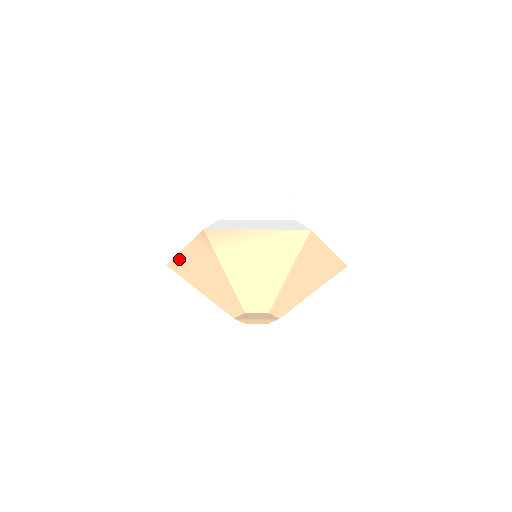
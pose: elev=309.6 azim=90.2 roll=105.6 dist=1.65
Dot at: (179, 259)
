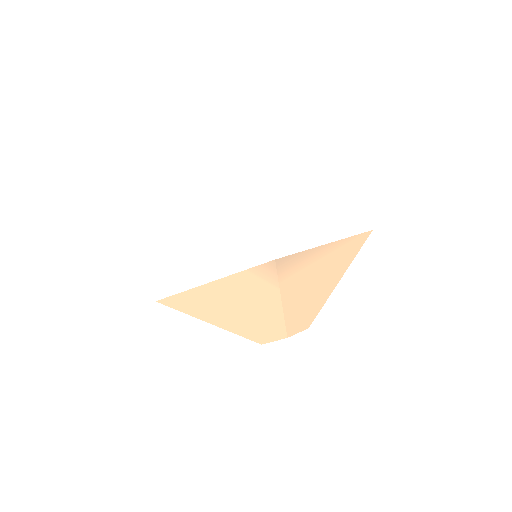
Dot at: (193, 293)
